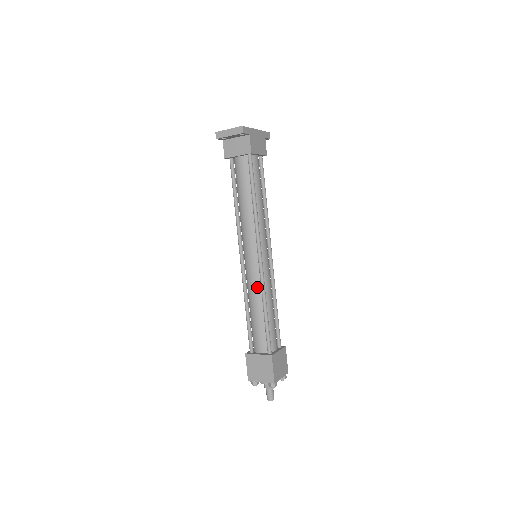
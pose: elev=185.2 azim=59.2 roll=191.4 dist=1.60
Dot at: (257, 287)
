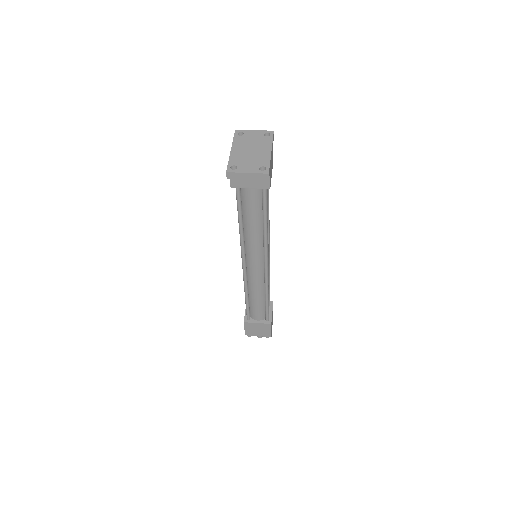
Dot at: (260, 284)
